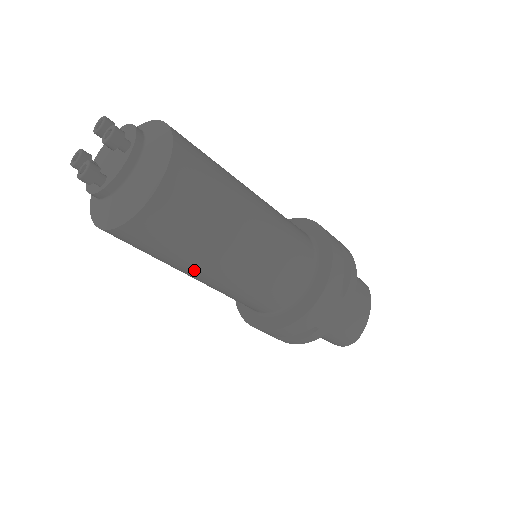
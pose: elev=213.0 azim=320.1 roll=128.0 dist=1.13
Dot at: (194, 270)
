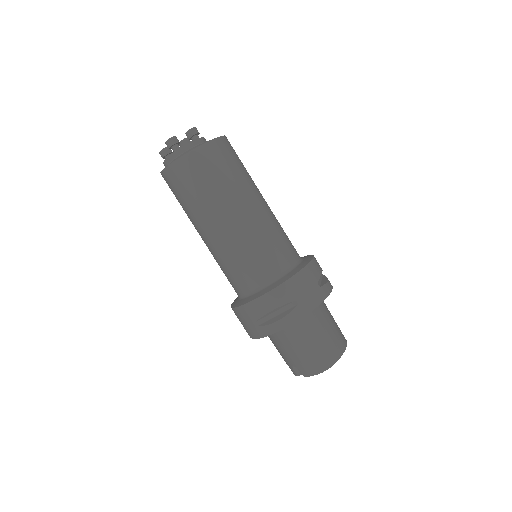
Dot at: (215, 213)
